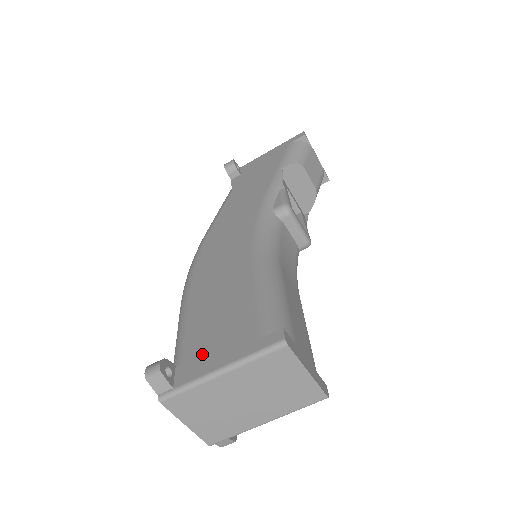
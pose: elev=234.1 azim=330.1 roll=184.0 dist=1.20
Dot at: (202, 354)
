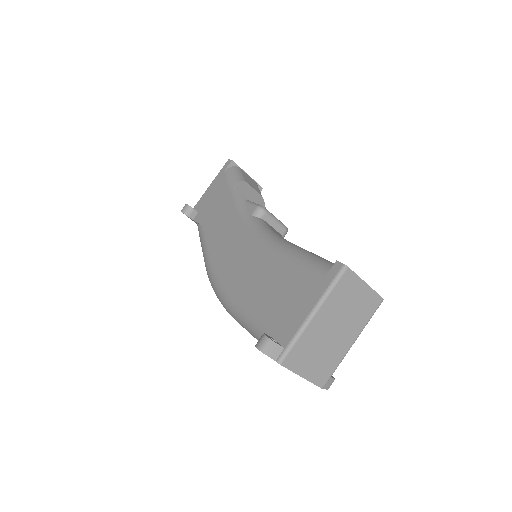
Dot at: (287, 316)
